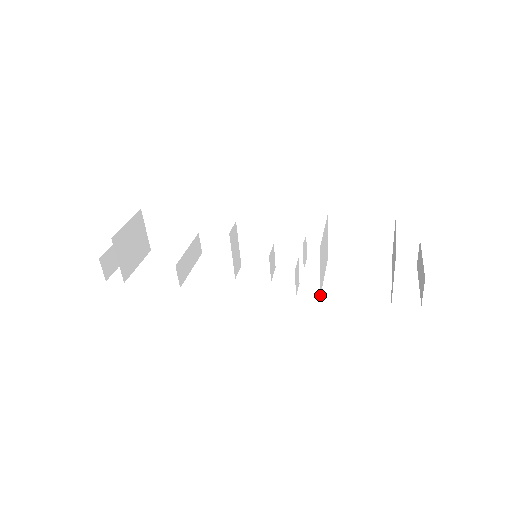
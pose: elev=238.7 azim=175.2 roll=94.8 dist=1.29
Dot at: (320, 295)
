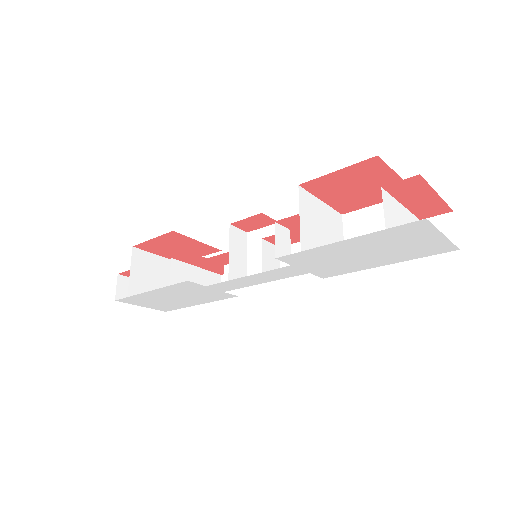
Dot at: (302, 251)
